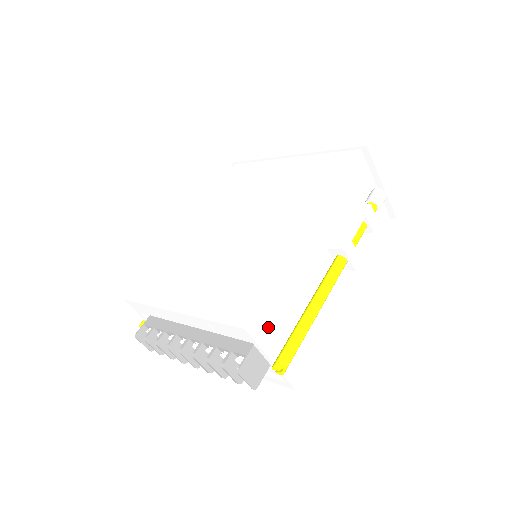
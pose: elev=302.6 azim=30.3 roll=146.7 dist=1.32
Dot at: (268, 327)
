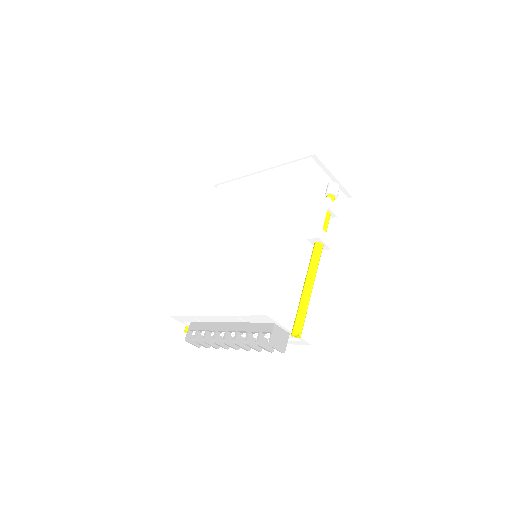
Dot at: (281, 309)
